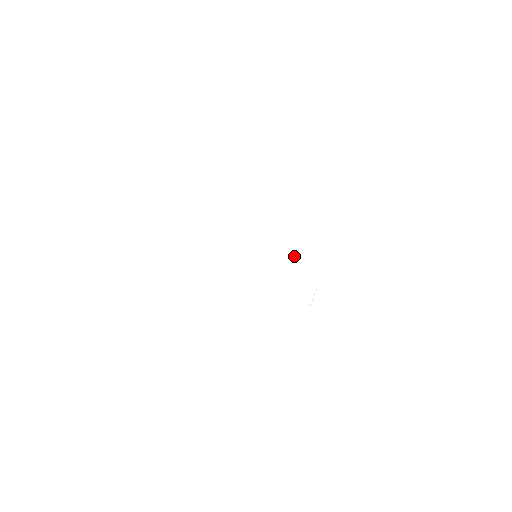
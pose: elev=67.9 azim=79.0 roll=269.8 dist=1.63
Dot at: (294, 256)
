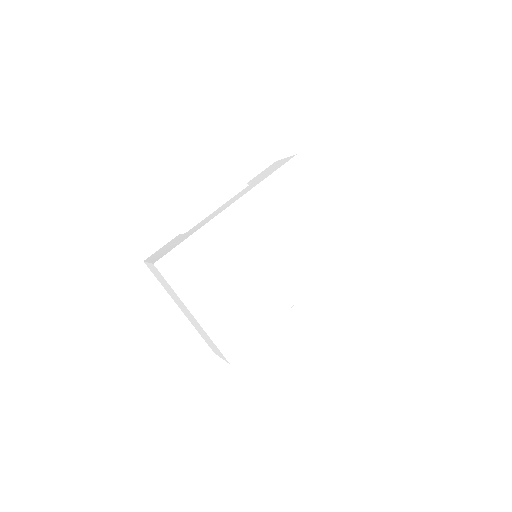
Dot at: (303, 260)
